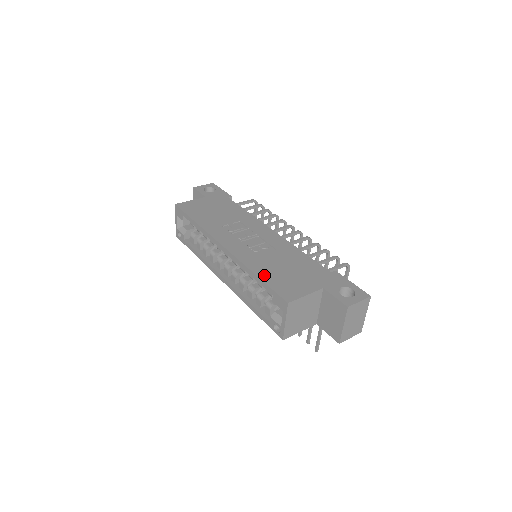
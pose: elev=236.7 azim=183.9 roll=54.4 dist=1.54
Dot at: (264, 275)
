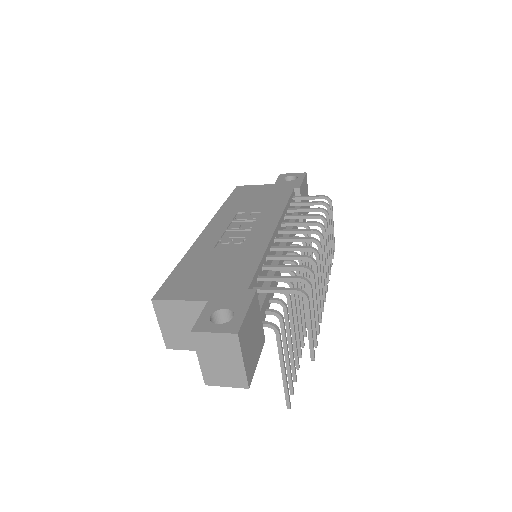
Dot at: (183, 266)
